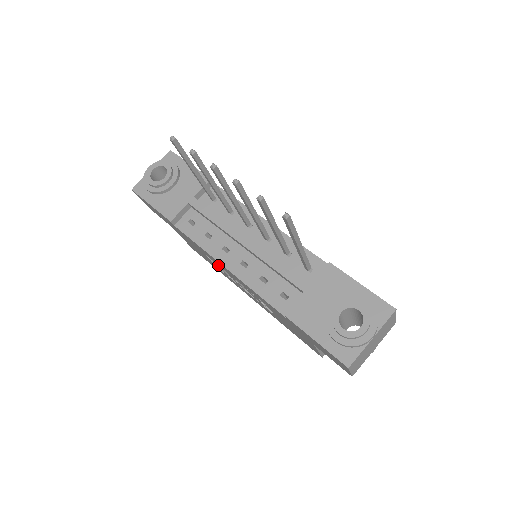
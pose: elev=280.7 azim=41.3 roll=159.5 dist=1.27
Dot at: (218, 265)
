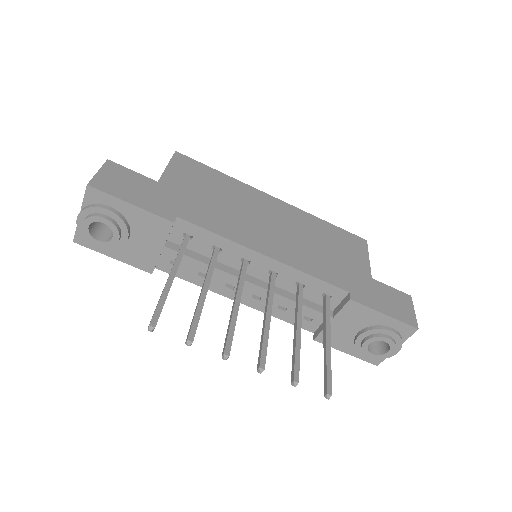
Dot at: occluded
